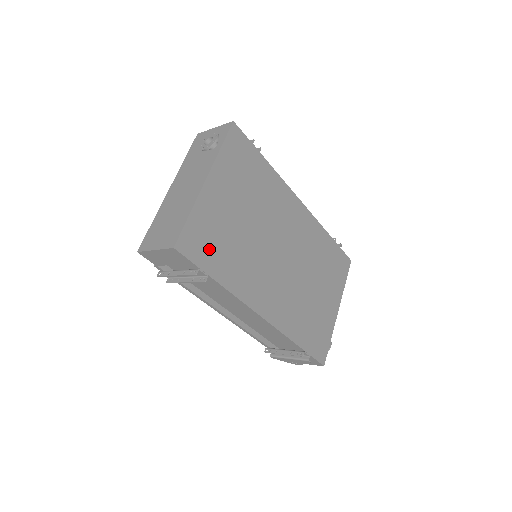
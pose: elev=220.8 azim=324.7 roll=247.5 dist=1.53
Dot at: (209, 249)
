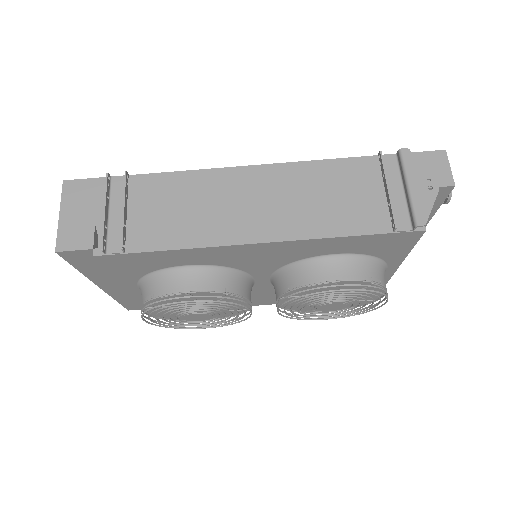
Dot at: occluded
